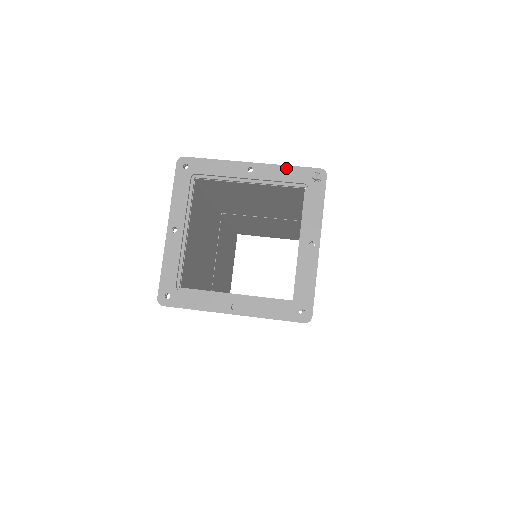
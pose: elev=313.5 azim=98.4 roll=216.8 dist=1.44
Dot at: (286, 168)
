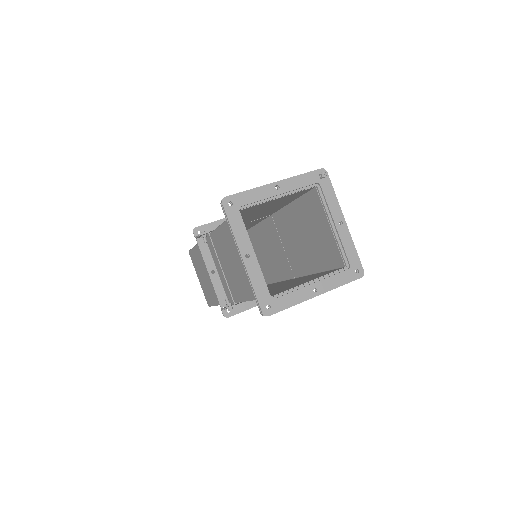
Dot at: (300, 177)
